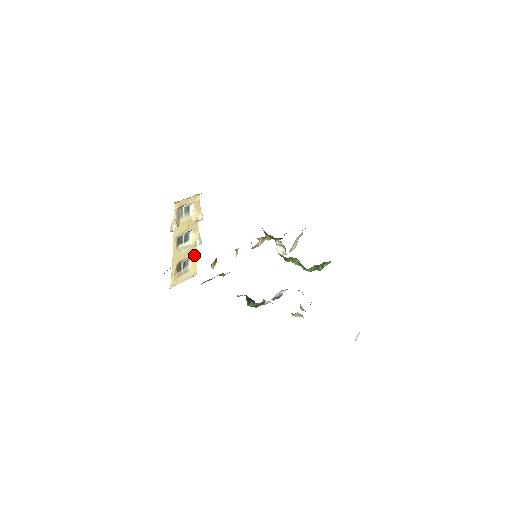
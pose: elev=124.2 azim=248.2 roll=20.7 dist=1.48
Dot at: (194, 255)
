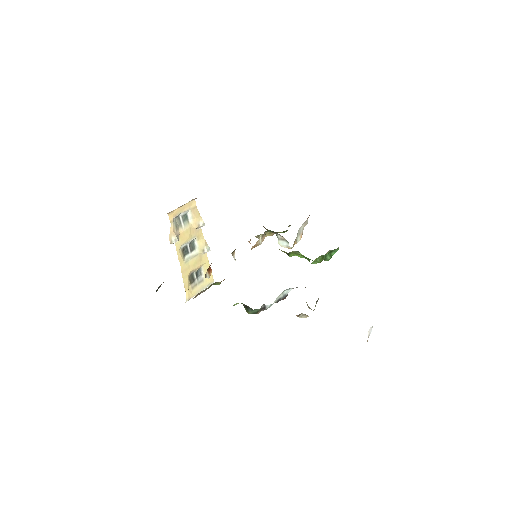
Dot at: (205, 263)
